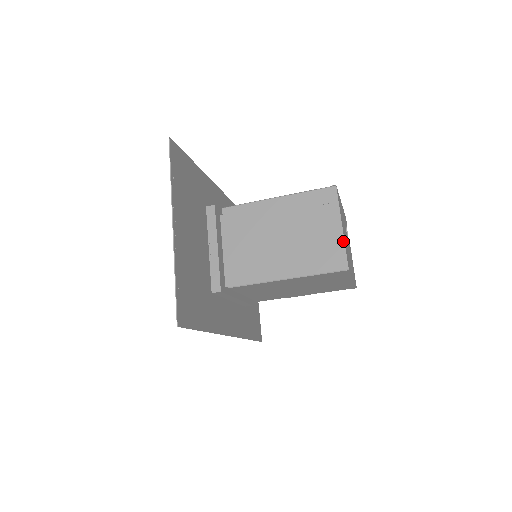
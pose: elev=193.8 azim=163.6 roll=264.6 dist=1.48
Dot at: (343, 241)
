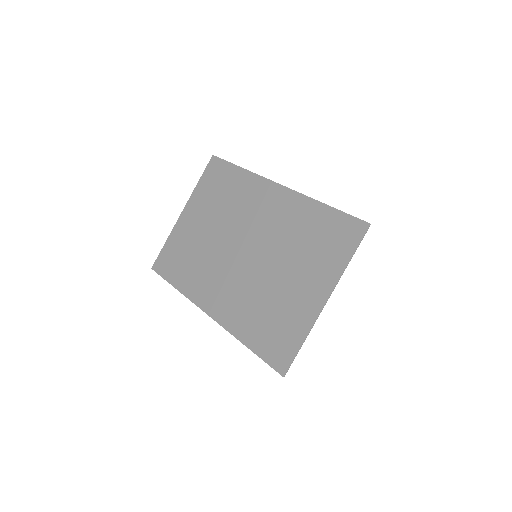
Dot at: occluded
